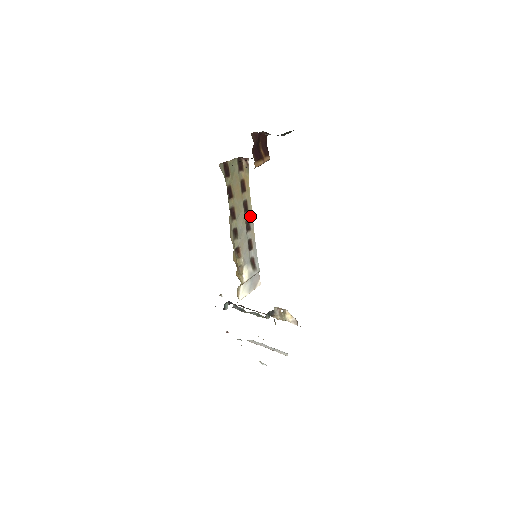
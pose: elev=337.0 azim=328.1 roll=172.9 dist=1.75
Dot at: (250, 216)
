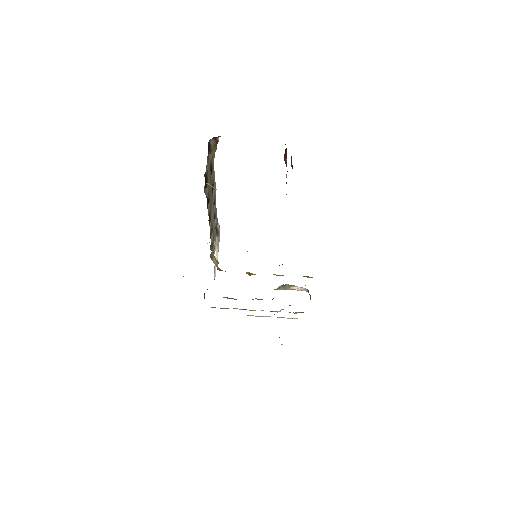
Dot at: (214, 192)
